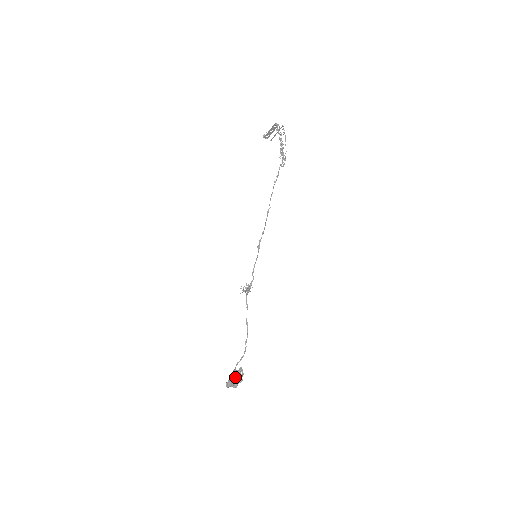
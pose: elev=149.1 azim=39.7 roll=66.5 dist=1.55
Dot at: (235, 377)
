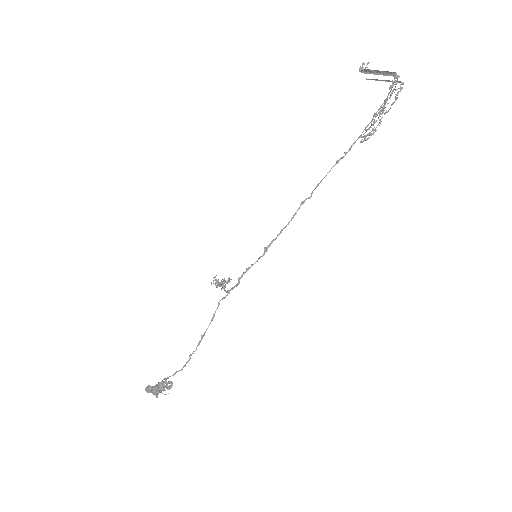
Dot at: (160, 389)
